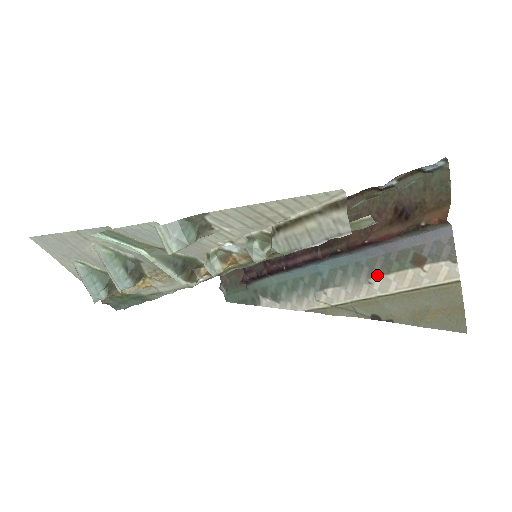
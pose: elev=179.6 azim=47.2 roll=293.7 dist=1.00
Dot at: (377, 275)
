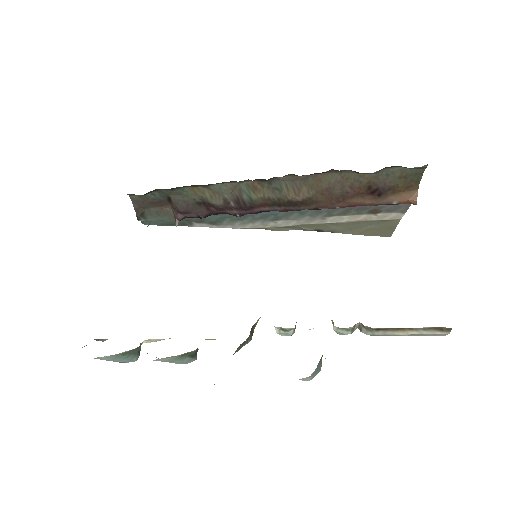
Dot at: (333, 216)
